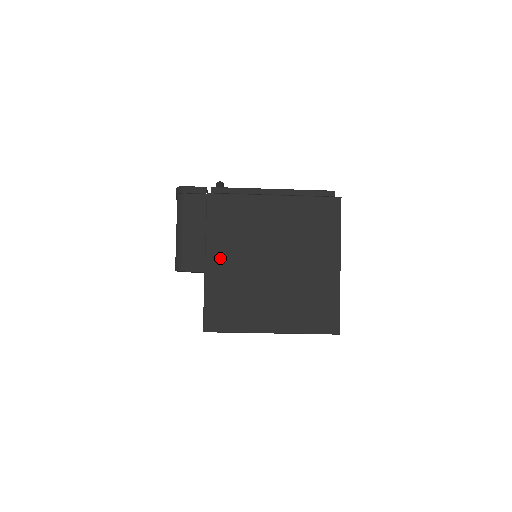
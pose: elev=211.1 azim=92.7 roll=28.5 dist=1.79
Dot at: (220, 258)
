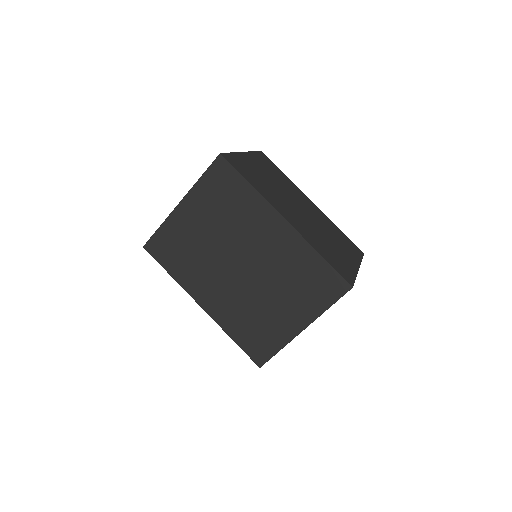
Dot at: occluded
